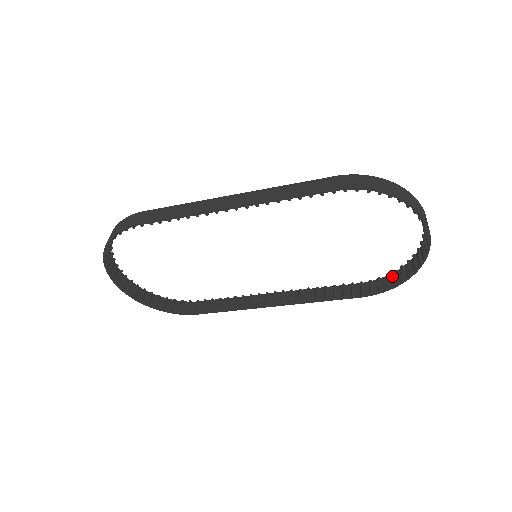
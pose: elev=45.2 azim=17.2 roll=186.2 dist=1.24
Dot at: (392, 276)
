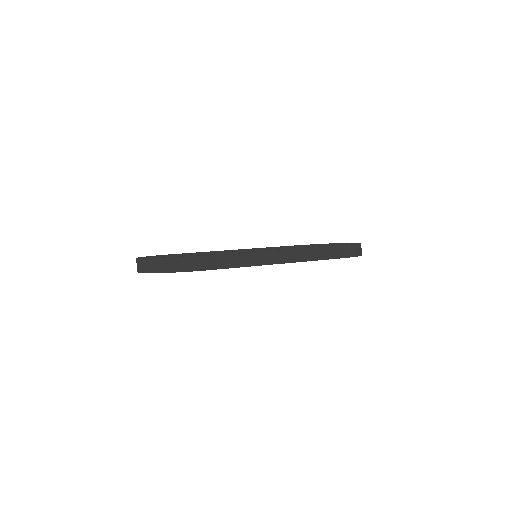
Dot at: occluded
